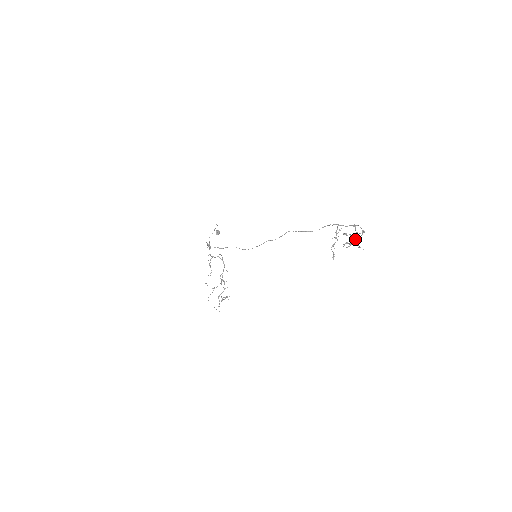
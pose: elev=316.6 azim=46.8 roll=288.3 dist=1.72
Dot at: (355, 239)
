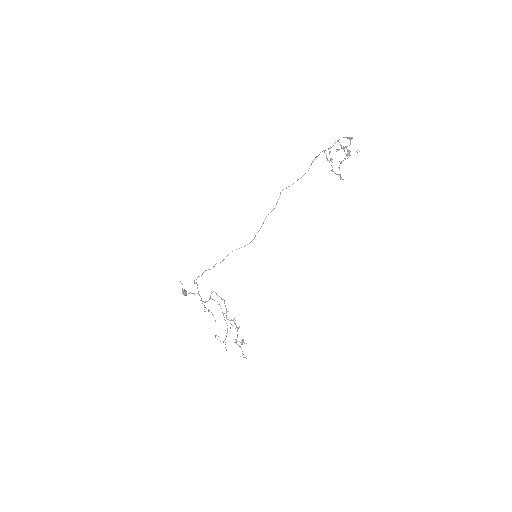
Dot at: (346, 154)
